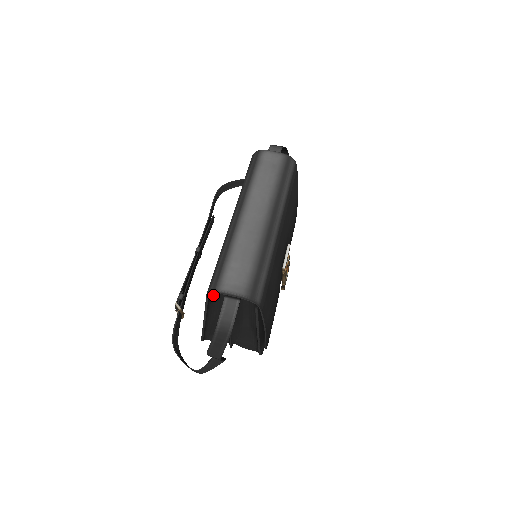
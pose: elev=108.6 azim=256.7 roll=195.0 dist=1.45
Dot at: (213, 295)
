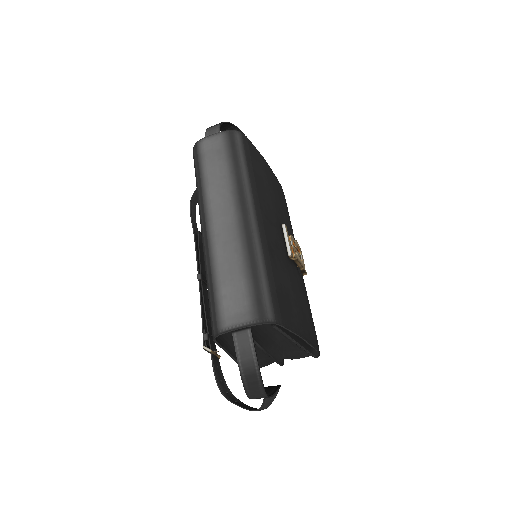
Dot at: occluded
